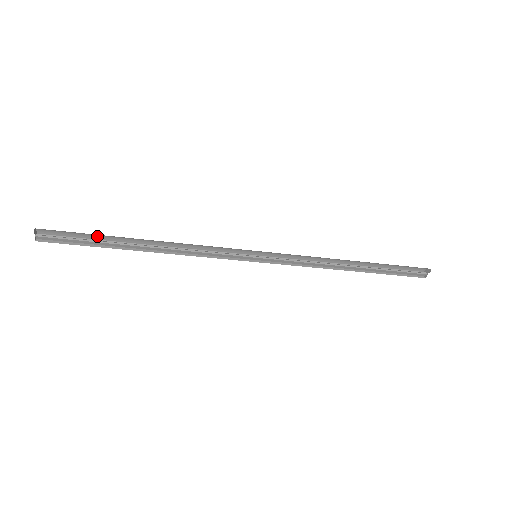
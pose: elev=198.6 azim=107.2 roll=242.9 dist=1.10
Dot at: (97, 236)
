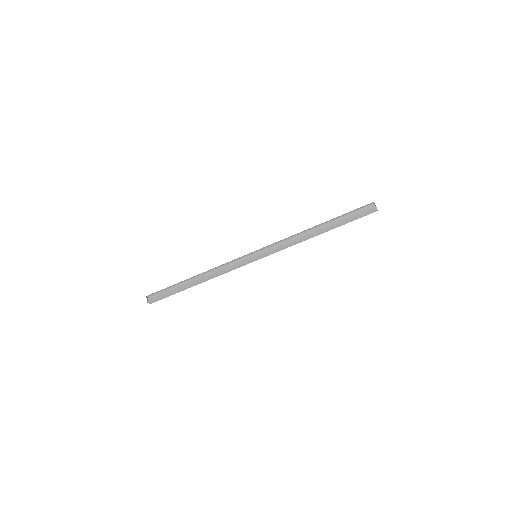
Dot at: (175, 290)
